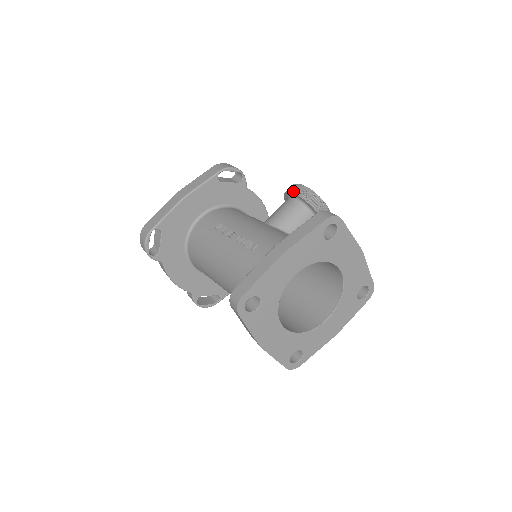
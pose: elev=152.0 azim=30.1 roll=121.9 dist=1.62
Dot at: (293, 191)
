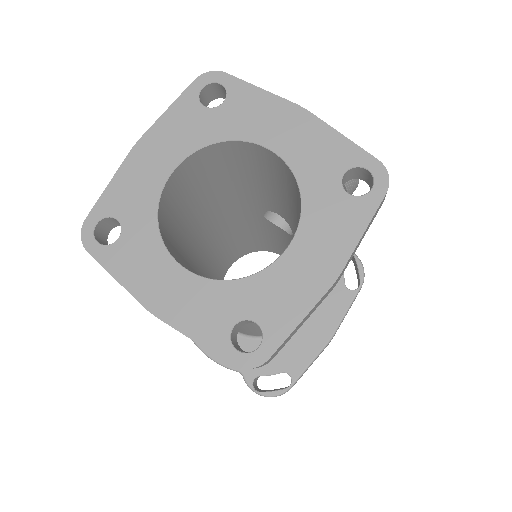
Dot at: occluded
